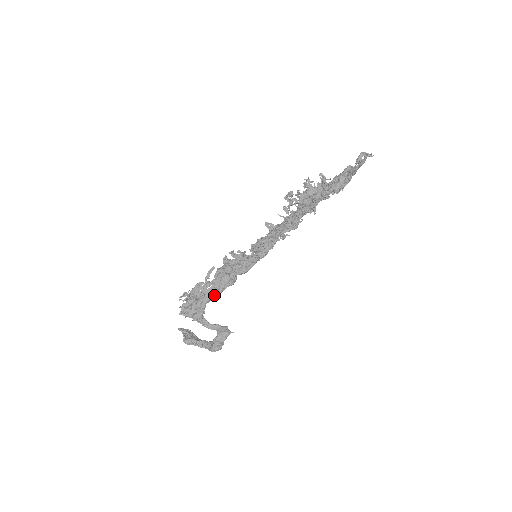
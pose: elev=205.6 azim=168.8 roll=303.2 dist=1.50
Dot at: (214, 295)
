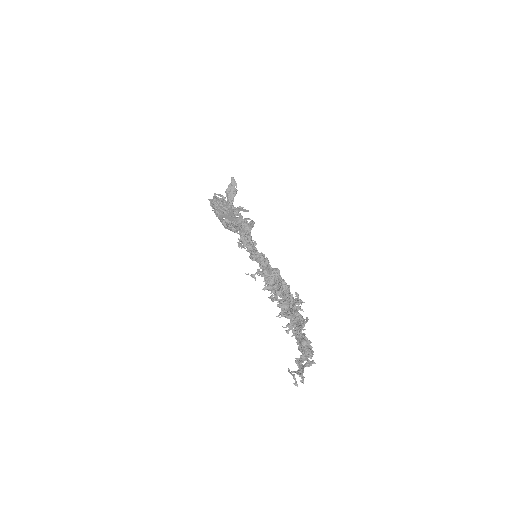
Dot at: occluded
